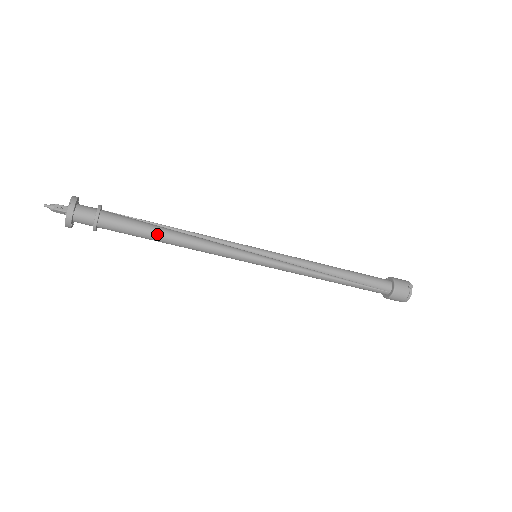
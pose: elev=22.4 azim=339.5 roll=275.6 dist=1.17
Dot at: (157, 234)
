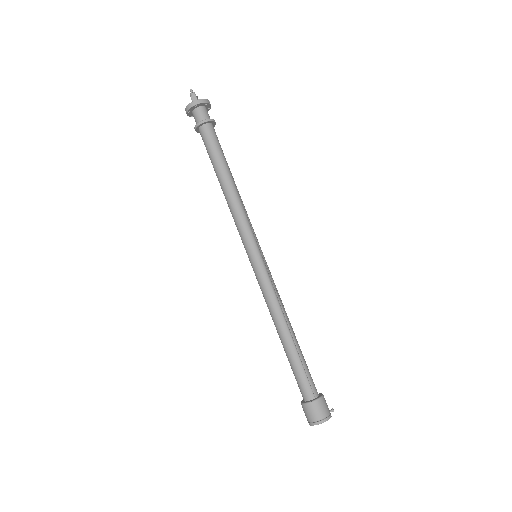
Dot at: (227, 167)
